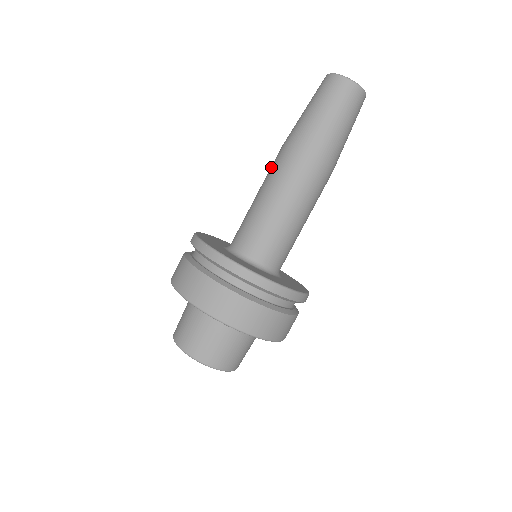
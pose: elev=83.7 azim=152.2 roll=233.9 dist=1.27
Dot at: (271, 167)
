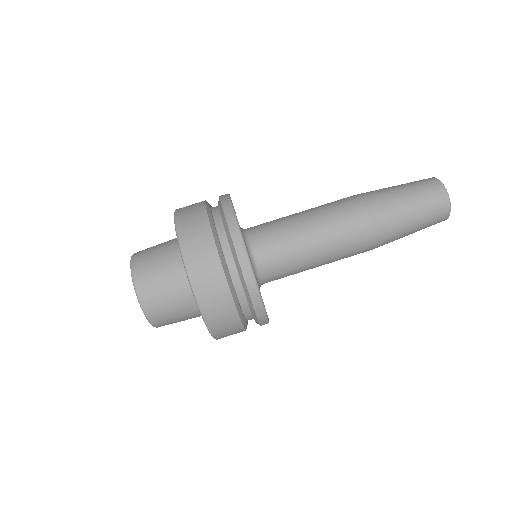
Dot at: (333, 203)
